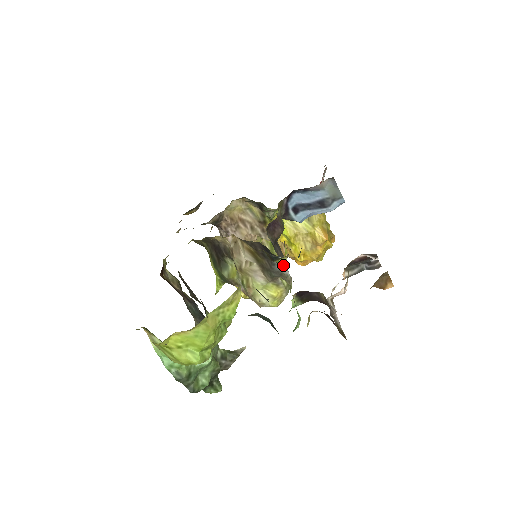
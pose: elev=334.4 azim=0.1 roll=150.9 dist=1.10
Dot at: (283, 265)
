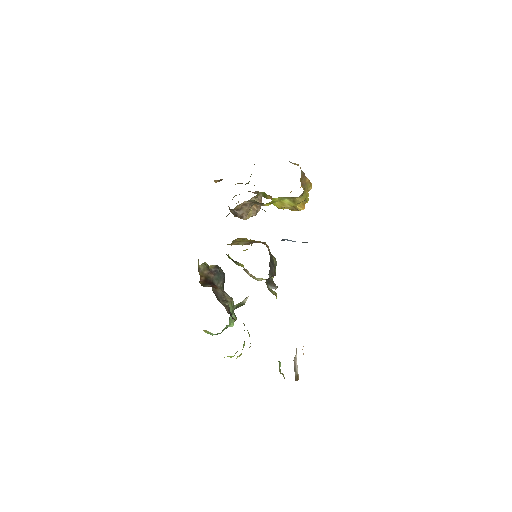
Dot at: (274, 288)
